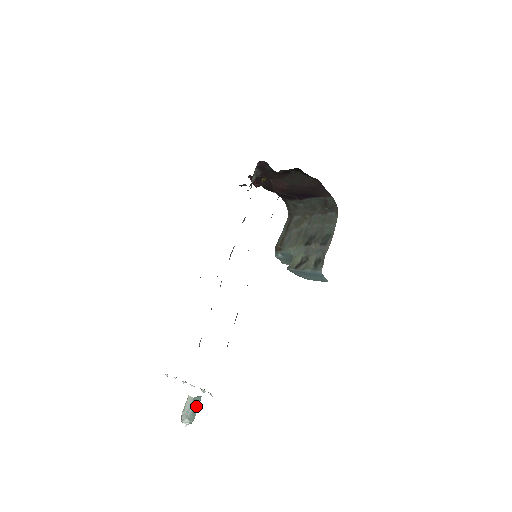
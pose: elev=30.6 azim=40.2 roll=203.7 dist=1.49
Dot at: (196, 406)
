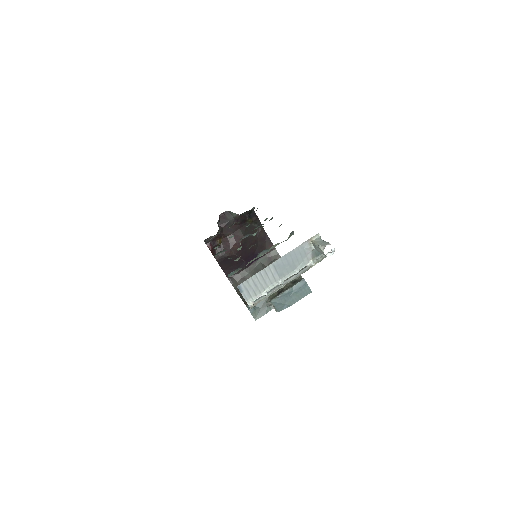
Dot at: occluded
